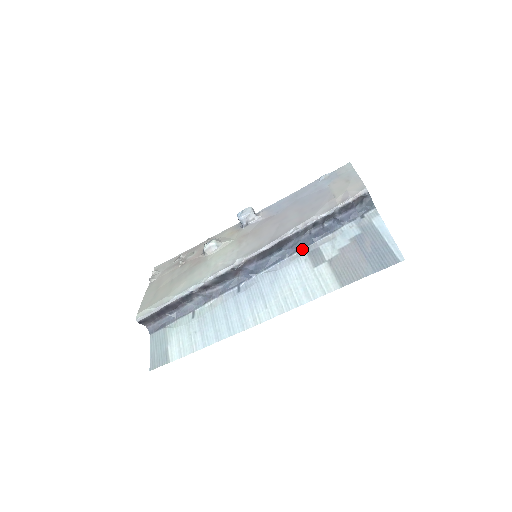
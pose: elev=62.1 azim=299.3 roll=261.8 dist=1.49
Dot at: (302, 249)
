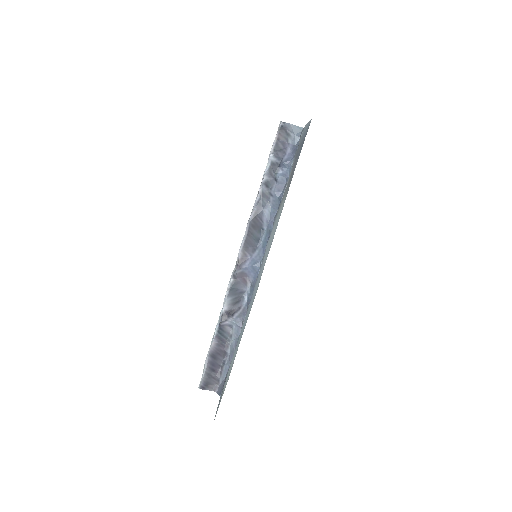
Dot at: occluded
